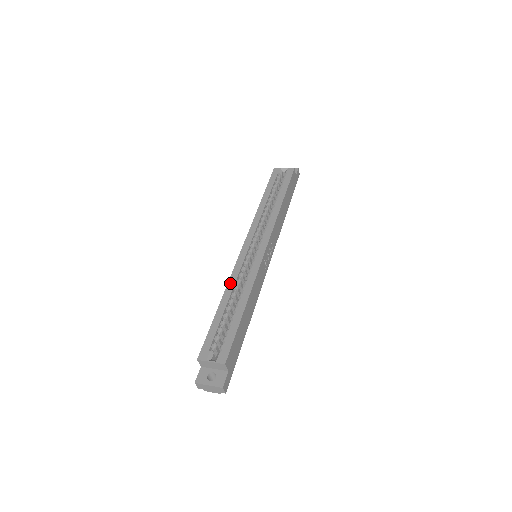
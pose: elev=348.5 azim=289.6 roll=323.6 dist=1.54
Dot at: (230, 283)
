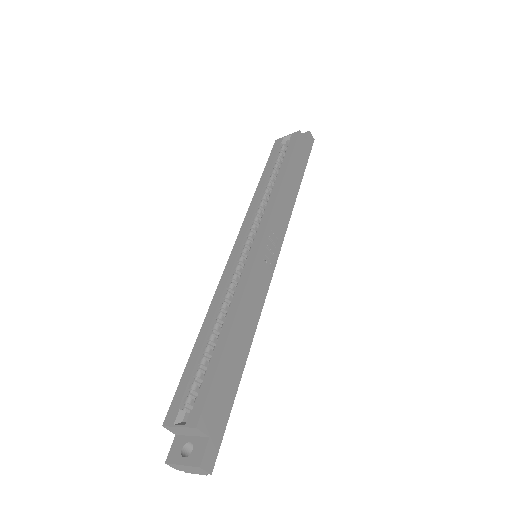
Dot at: (214, 301)
